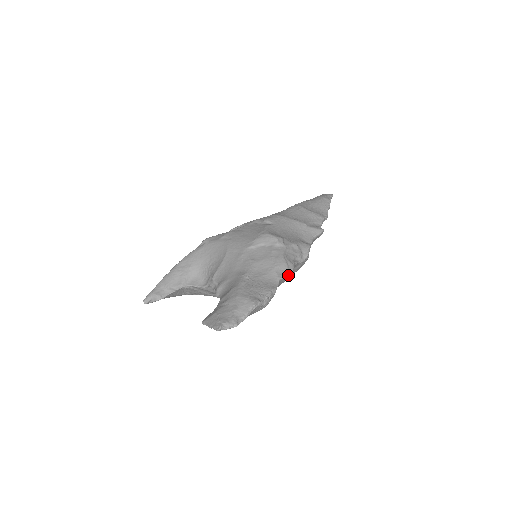
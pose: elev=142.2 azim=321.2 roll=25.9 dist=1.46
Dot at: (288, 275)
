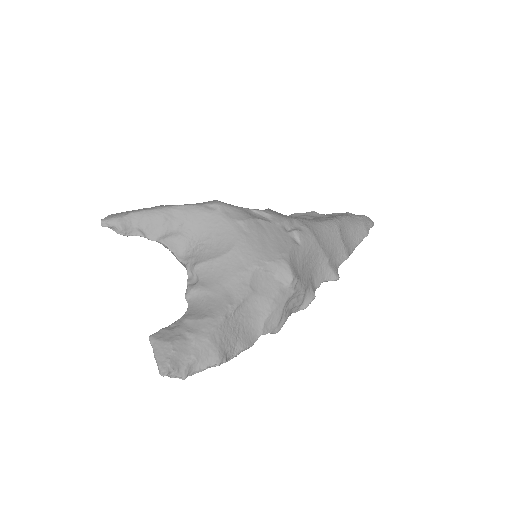
Dot at: (273, 332)
